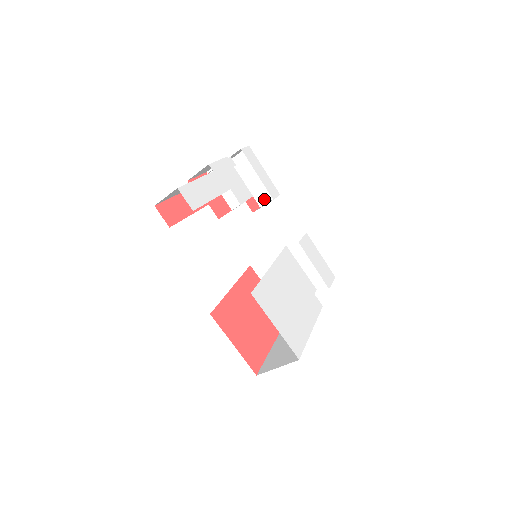
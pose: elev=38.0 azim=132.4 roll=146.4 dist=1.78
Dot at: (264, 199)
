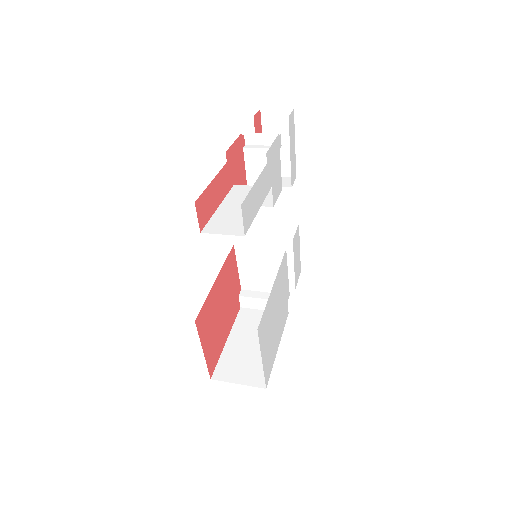
Dot at: occluded
